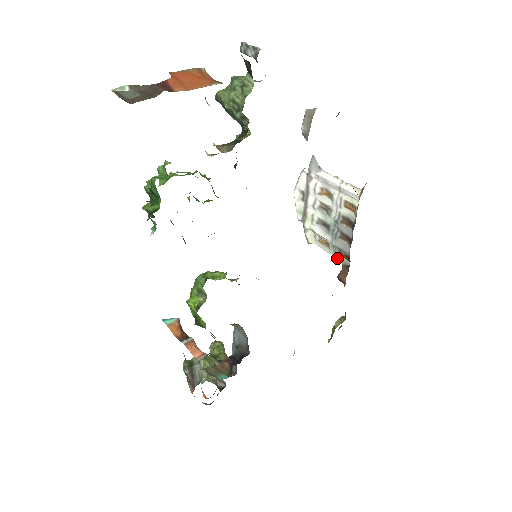
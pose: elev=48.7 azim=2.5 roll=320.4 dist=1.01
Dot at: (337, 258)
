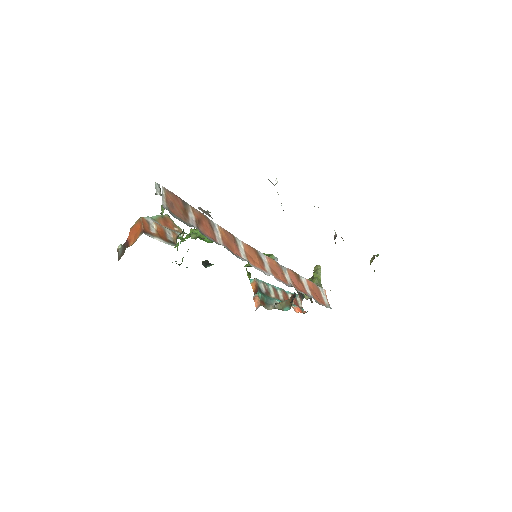
Dot at: occluded
